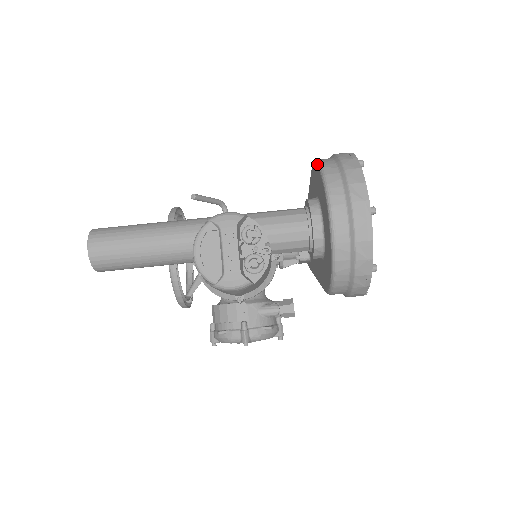
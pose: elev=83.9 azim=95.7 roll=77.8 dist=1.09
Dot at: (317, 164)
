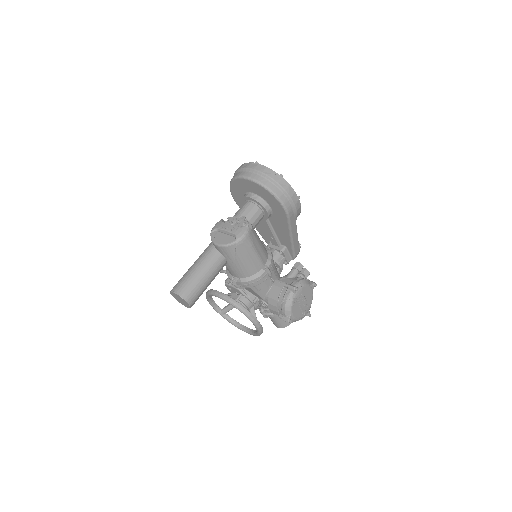
Dot at: occluded
